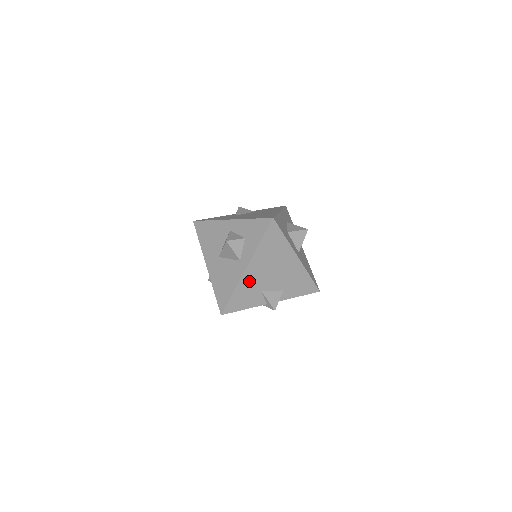
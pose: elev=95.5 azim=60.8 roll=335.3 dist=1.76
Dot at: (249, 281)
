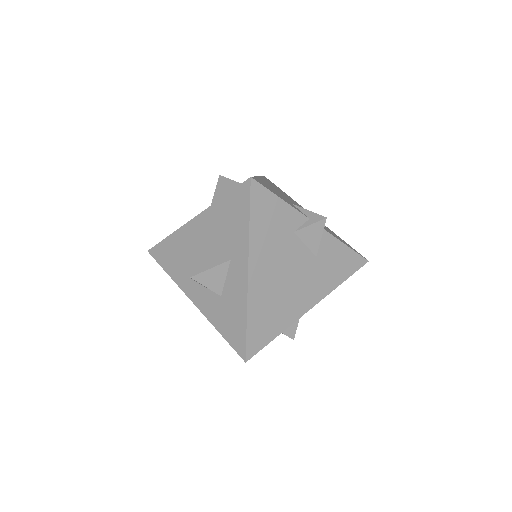
Dot at: occluded
